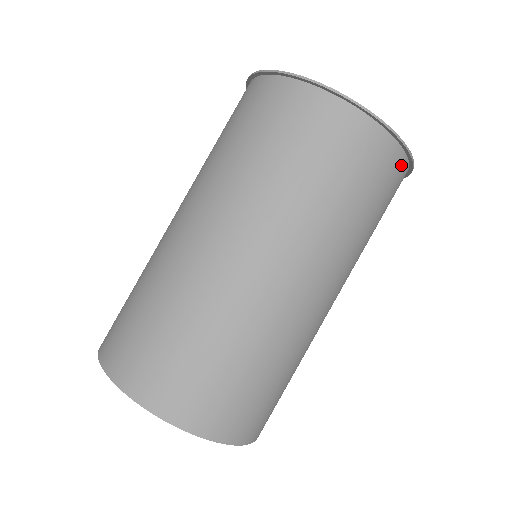
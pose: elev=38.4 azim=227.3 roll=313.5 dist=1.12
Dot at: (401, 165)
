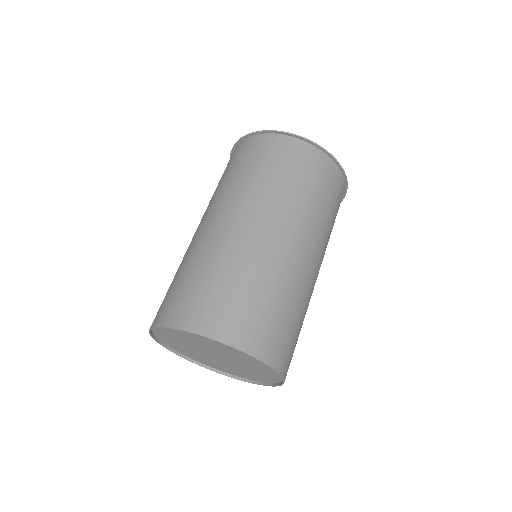
Dot at: (343, 192)
